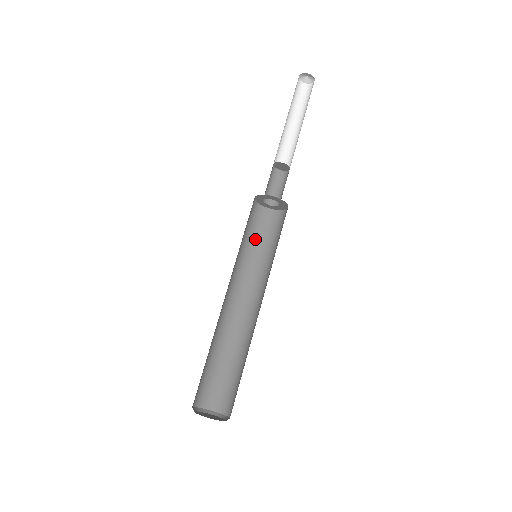
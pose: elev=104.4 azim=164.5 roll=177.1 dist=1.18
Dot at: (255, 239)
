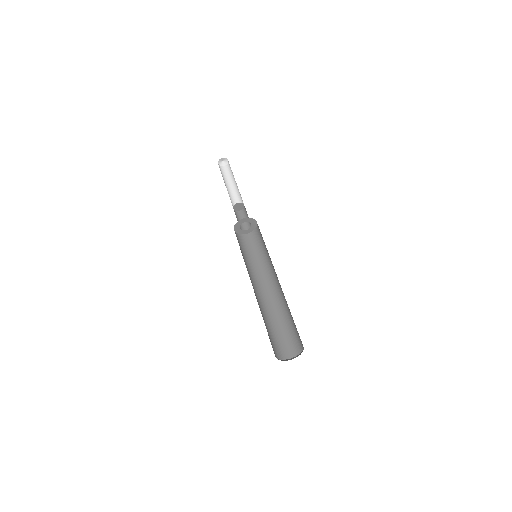
Dot at: (243, 252)
